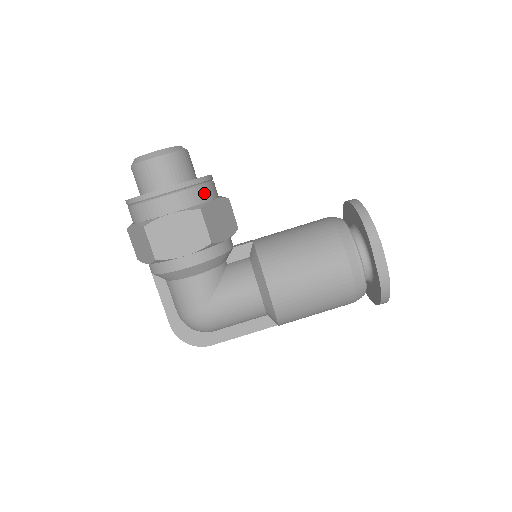
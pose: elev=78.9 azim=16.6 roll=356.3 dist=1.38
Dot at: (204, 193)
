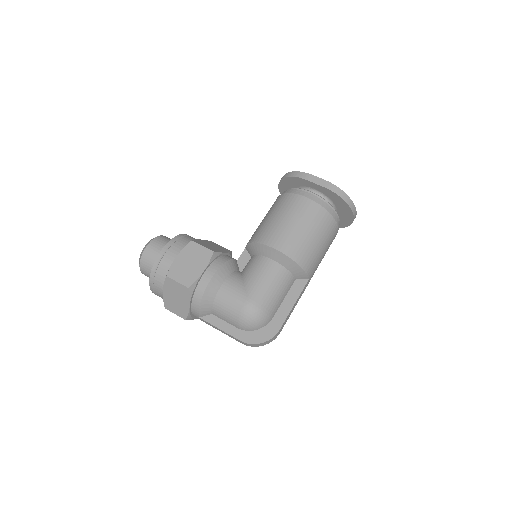
Dot at: (190, 239)
